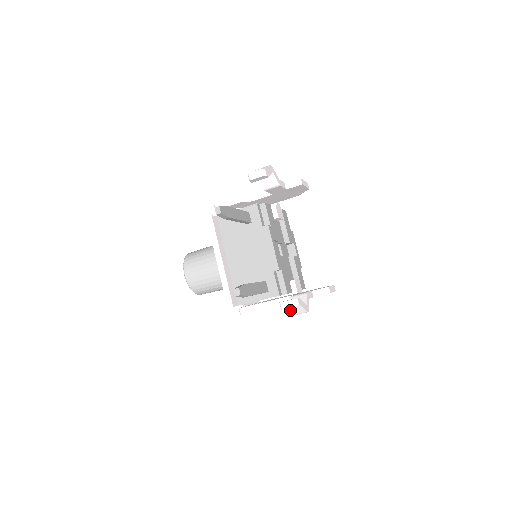
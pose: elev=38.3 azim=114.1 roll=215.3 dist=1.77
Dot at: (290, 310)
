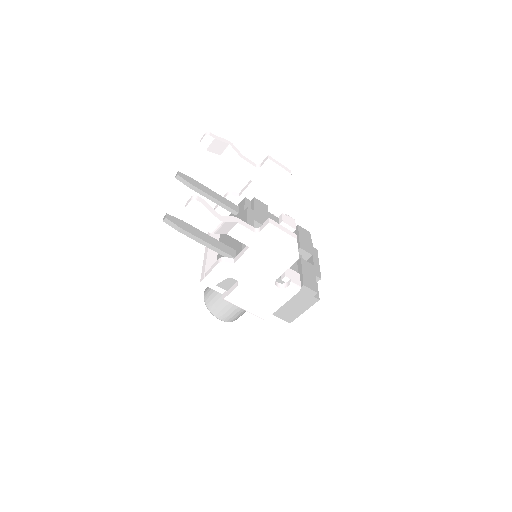
Dot at: (199, 217)
